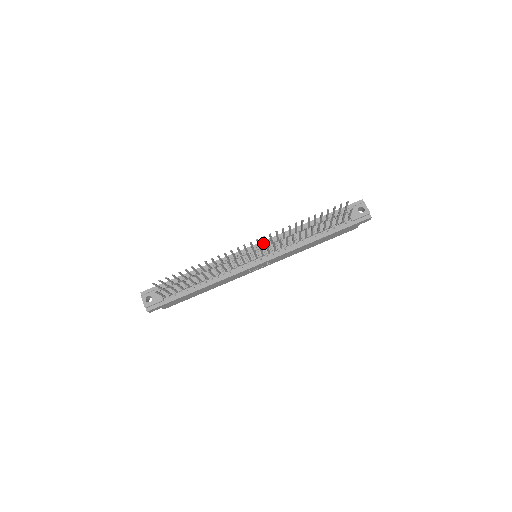
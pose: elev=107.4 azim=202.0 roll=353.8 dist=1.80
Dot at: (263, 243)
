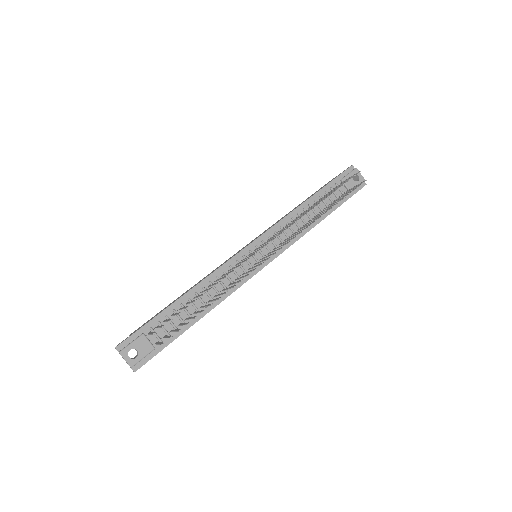
Dot at: (262, 238)
